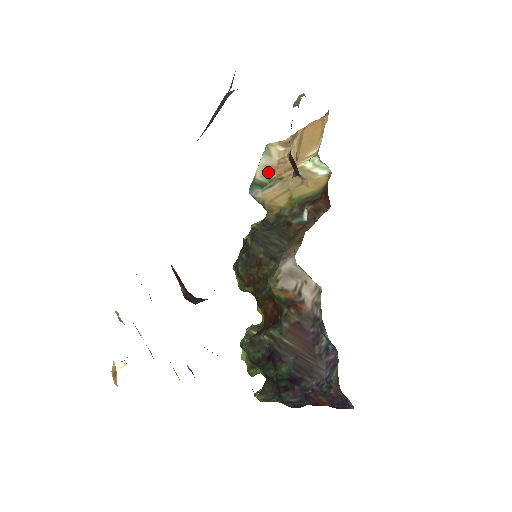
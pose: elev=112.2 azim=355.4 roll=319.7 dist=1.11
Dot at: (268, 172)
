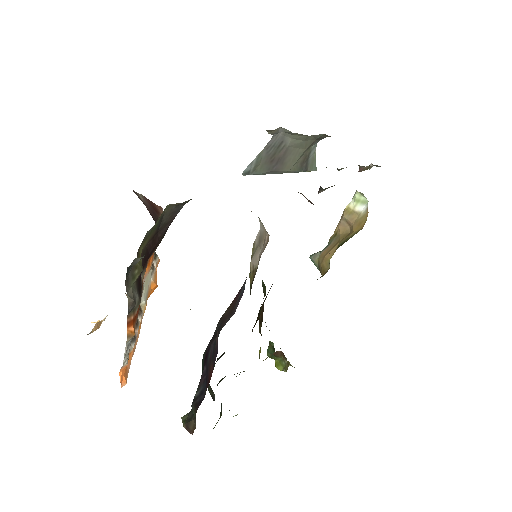
Dot at: occluded
